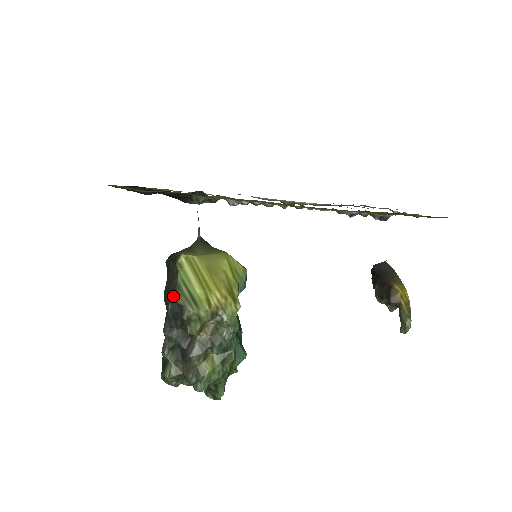
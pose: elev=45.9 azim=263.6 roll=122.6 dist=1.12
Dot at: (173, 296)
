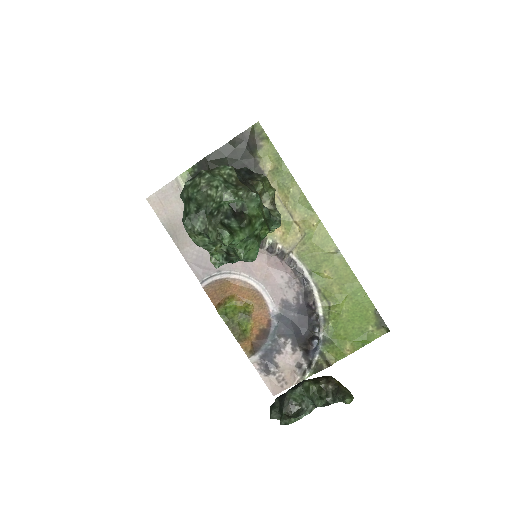
Dot at: occluded
